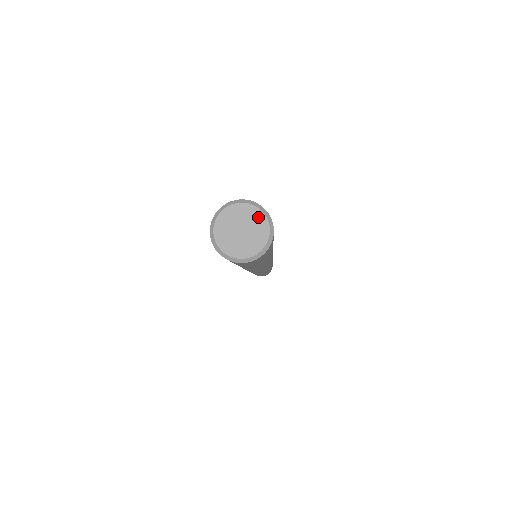
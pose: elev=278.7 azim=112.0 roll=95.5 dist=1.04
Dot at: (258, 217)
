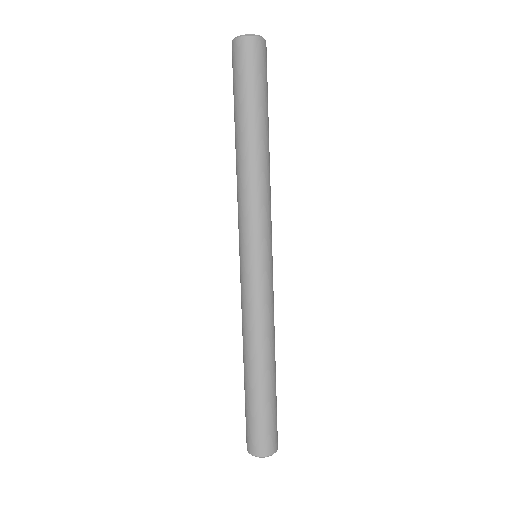
Dot at: (267, 455)
